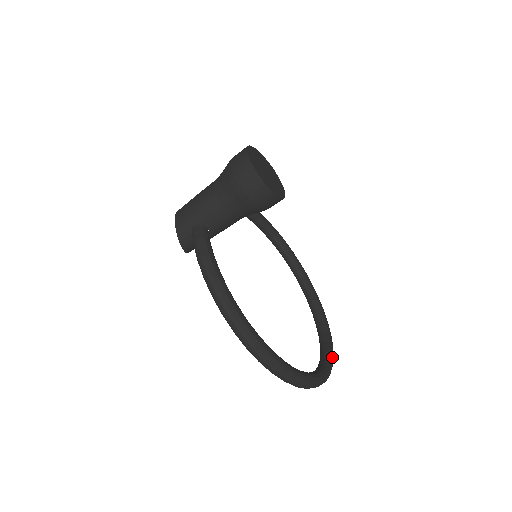
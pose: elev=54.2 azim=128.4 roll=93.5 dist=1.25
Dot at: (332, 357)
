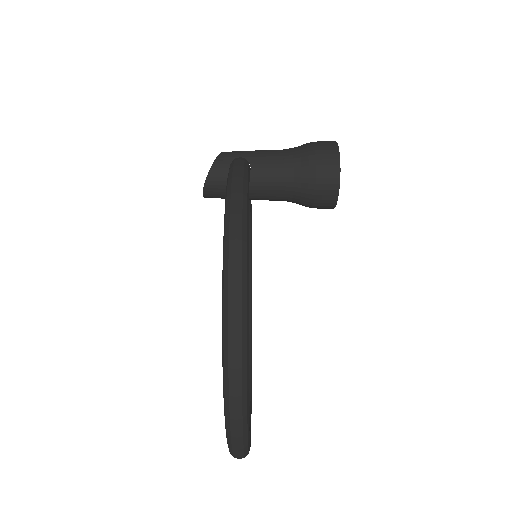
Dot at: occluded
